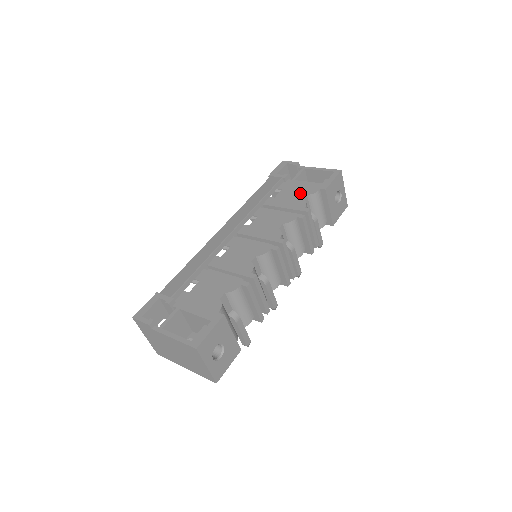
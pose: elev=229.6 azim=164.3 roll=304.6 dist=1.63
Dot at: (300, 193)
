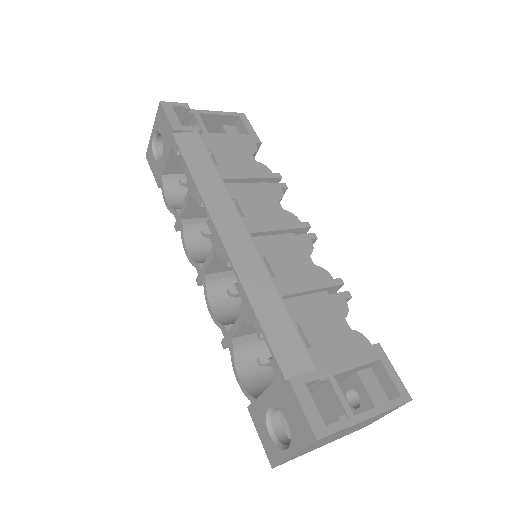
Dot at: (242, 152)
